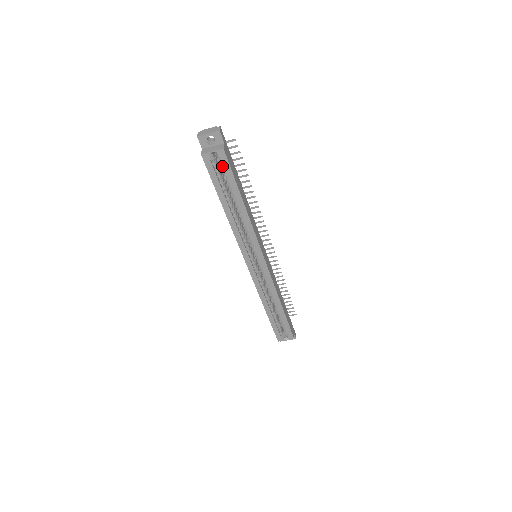
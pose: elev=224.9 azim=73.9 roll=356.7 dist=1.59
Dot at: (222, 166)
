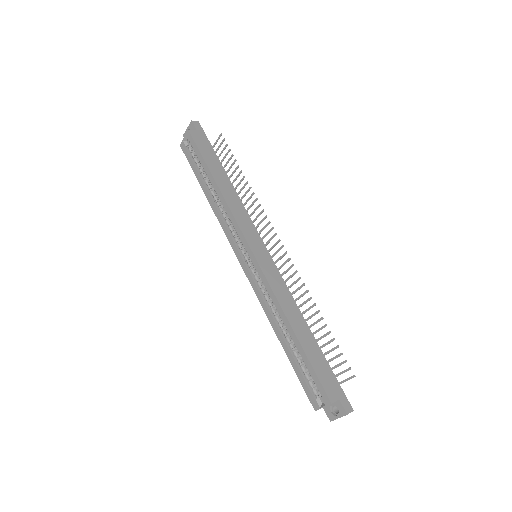
Dot at: (195, 150)
